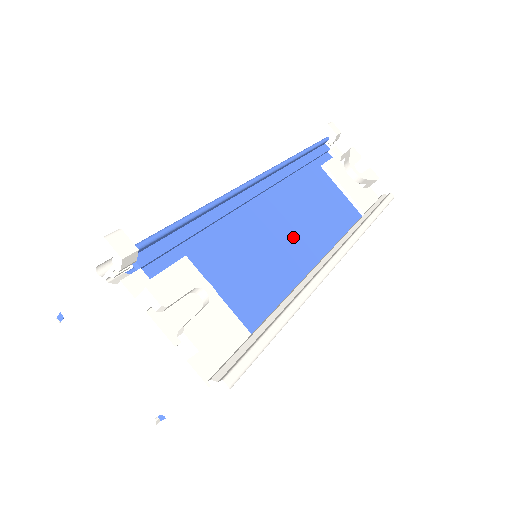
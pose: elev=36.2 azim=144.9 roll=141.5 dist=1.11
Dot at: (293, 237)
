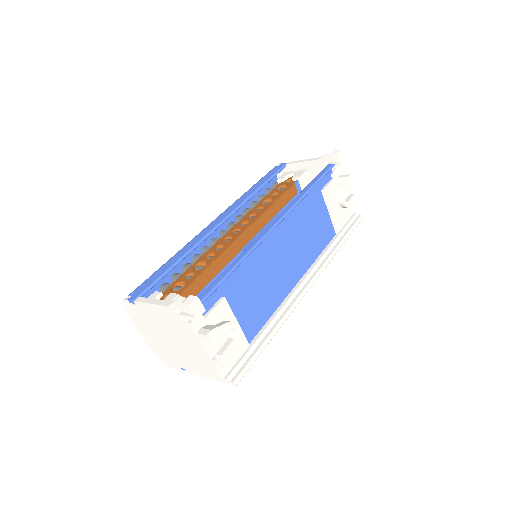
Dot at: (287, 263)
